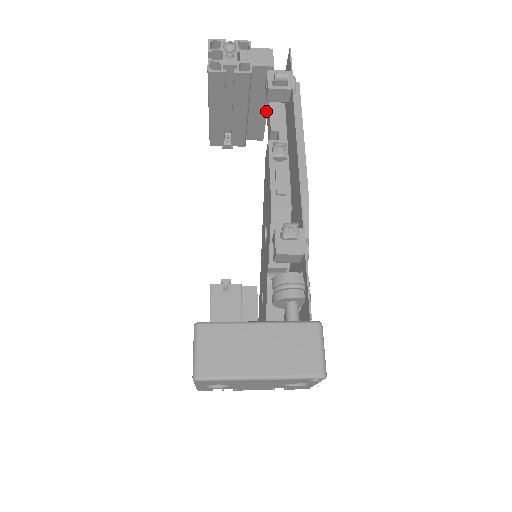
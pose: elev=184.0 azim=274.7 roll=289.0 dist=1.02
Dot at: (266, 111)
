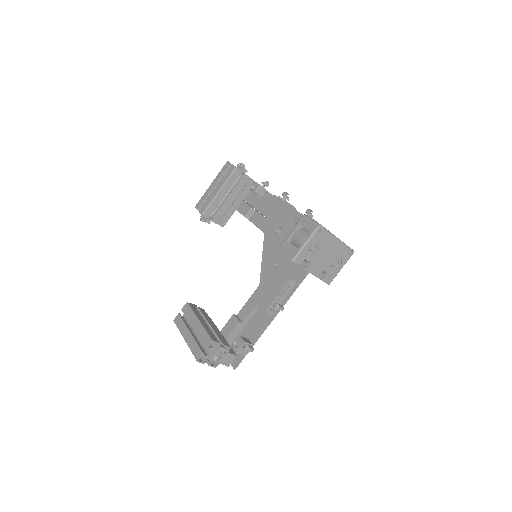
Dot at: (237, 207)
